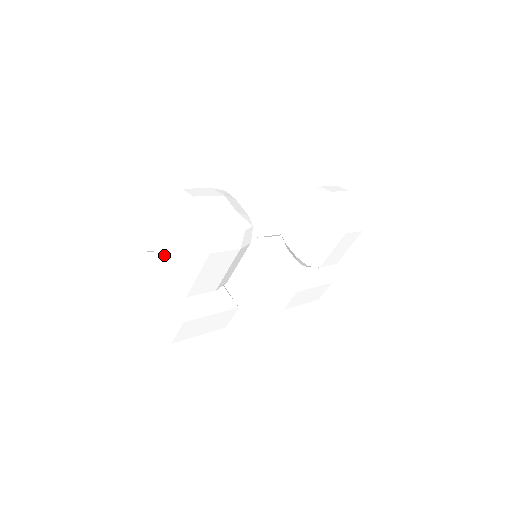
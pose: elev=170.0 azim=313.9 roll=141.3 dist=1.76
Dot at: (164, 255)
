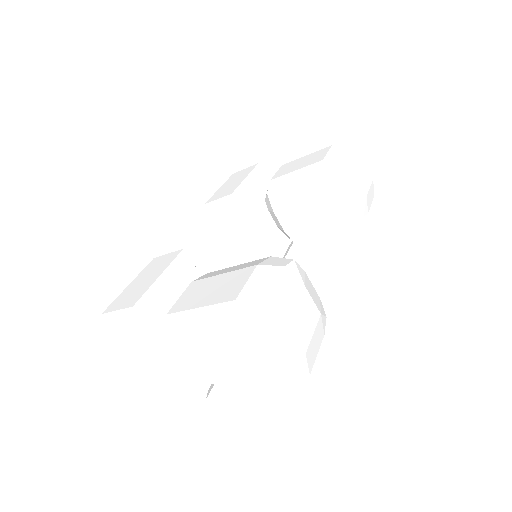
Dot at: (189, 337)
